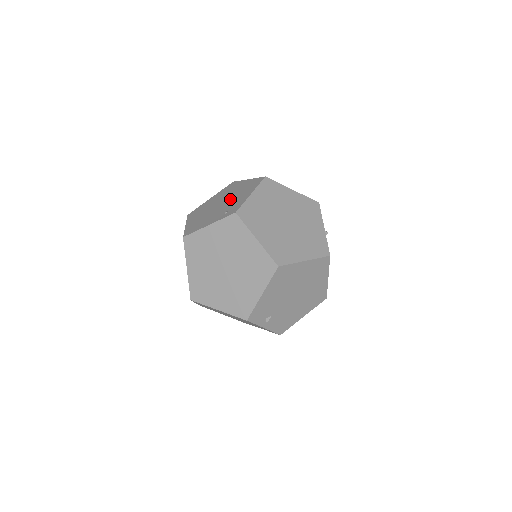
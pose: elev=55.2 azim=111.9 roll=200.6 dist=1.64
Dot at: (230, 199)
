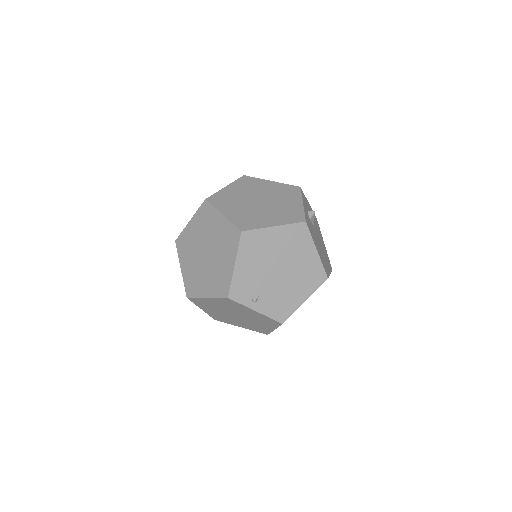
Dot at: occluded
